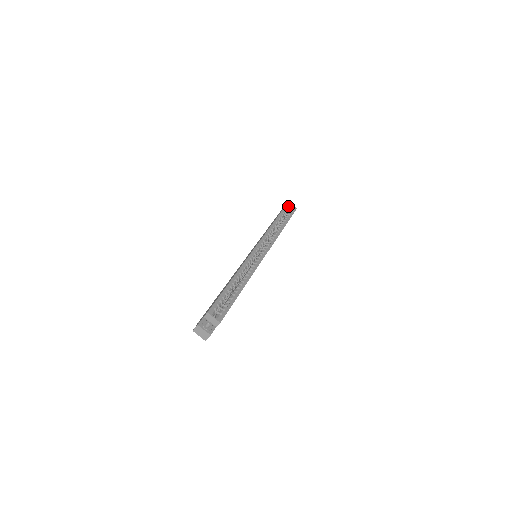
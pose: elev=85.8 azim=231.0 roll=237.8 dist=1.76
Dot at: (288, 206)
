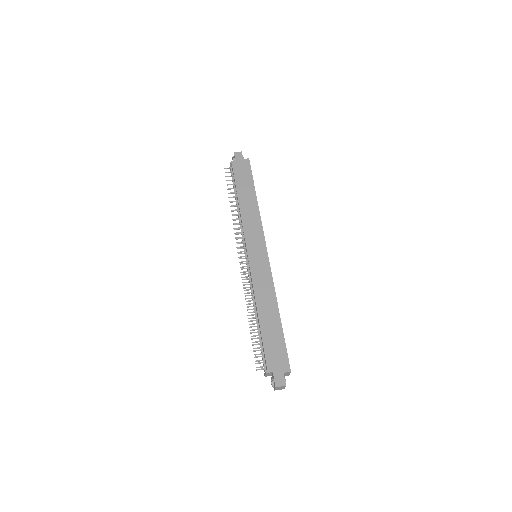
Dot at: occluded
